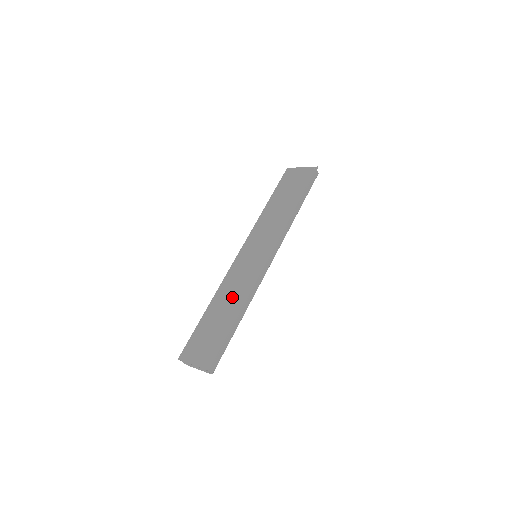
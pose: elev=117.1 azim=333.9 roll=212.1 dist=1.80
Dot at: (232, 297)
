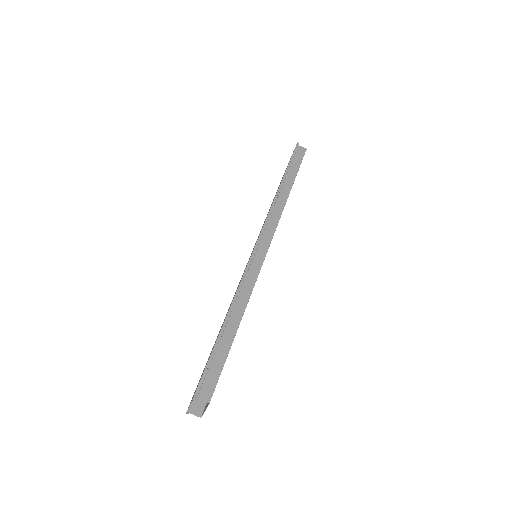
Dot at: occluded
